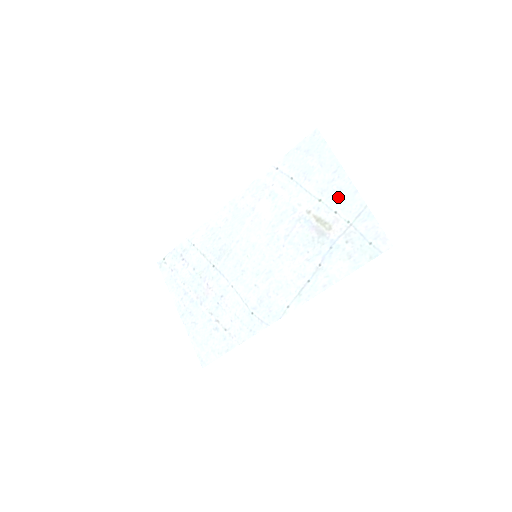
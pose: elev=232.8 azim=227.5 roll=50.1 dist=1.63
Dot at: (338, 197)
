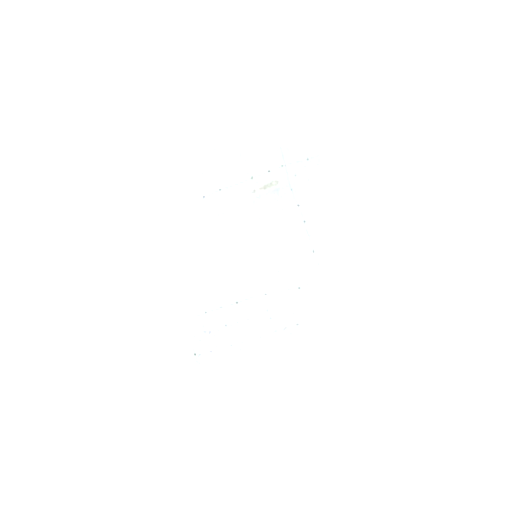
Dot at: (260, 163)
